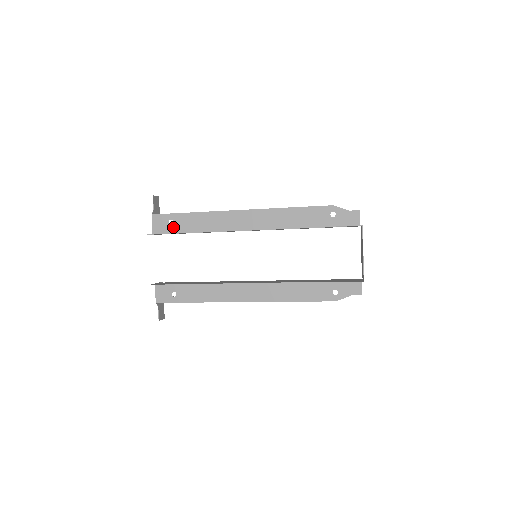
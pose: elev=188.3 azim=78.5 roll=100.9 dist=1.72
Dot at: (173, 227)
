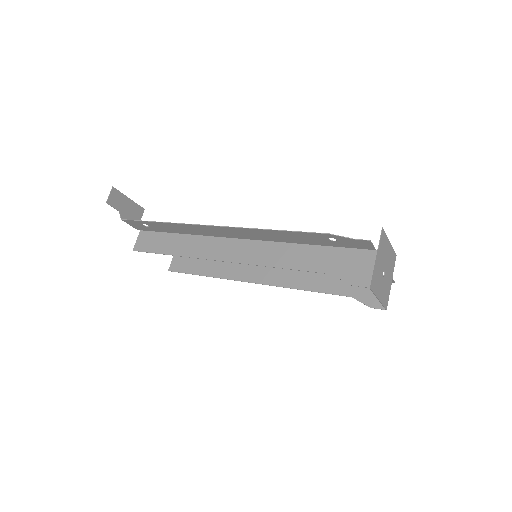
Dot at: (152, 228)
